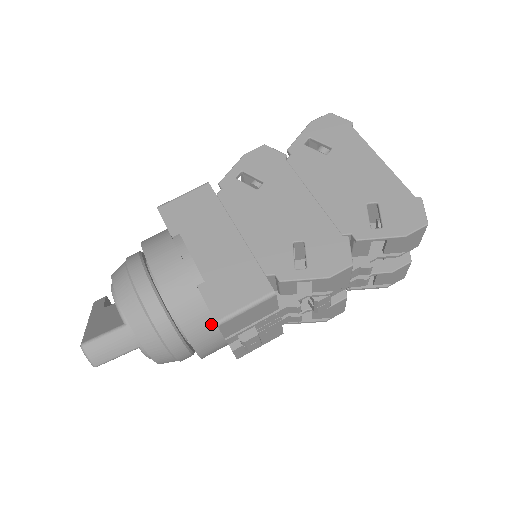
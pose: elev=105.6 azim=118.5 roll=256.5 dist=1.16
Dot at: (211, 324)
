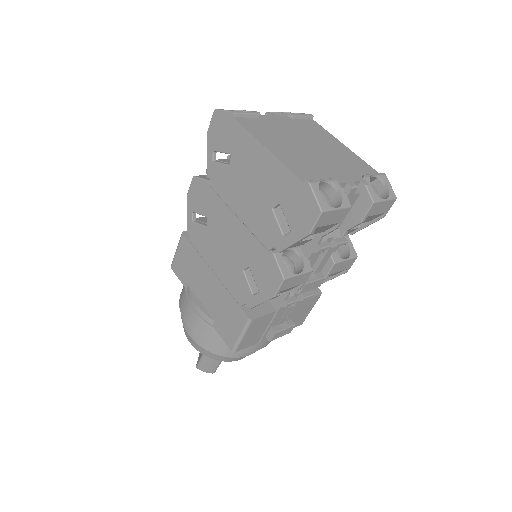
Dot at: occluded
